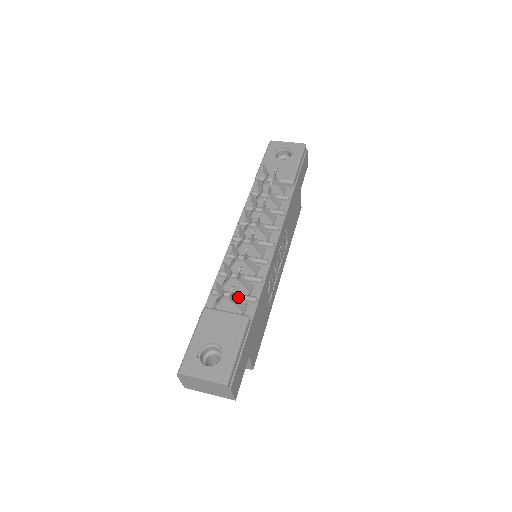
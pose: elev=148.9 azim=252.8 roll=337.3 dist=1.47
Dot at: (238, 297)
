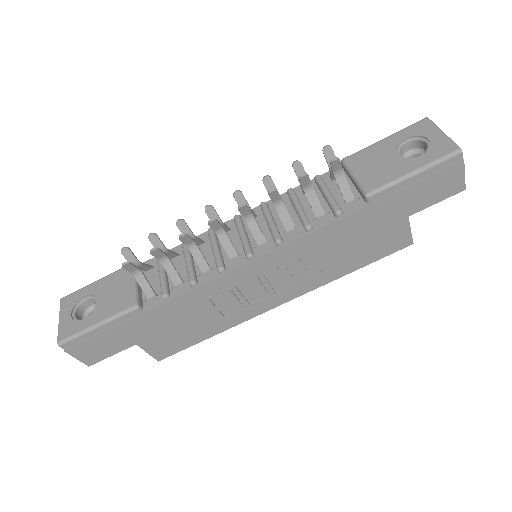
Dot at: (160, 280)
